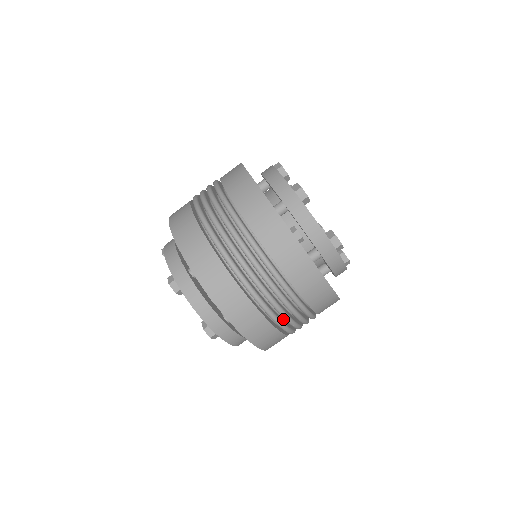
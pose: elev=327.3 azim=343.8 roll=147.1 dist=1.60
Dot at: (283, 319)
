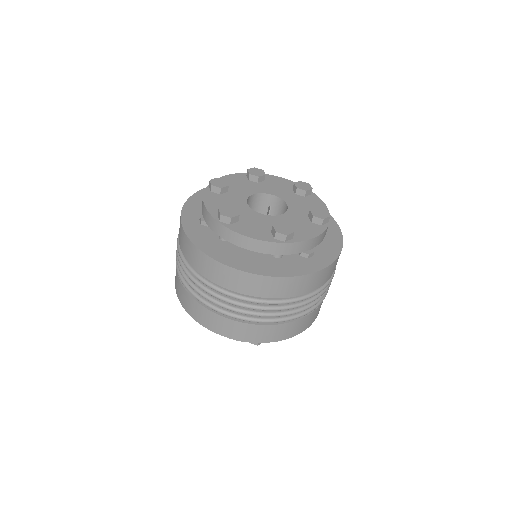
Dot at: occluded
